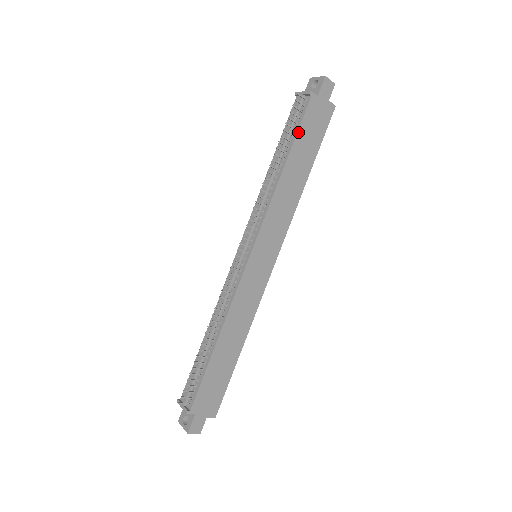
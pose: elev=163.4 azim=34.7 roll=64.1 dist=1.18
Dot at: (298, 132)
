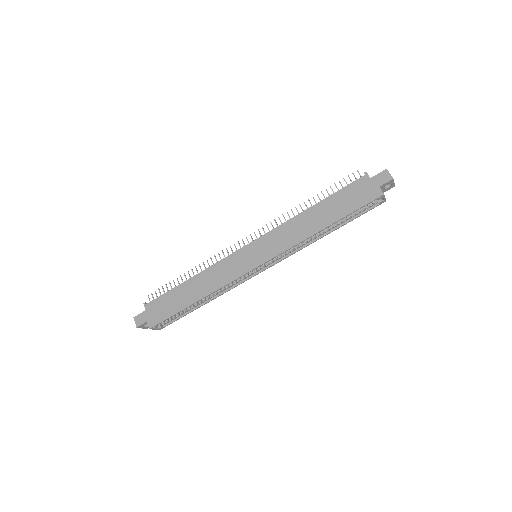
Dot at: (338, 192)
